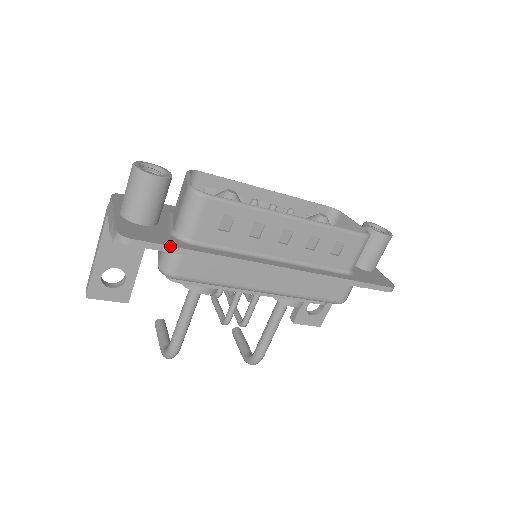
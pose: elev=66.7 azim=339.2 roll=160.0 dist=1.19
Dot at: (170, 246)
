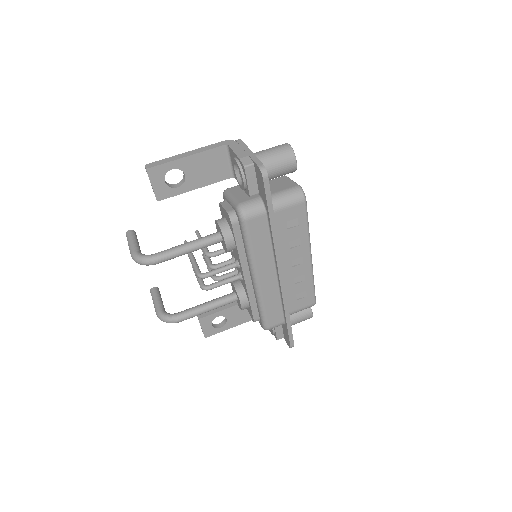
Dot at: occluded
